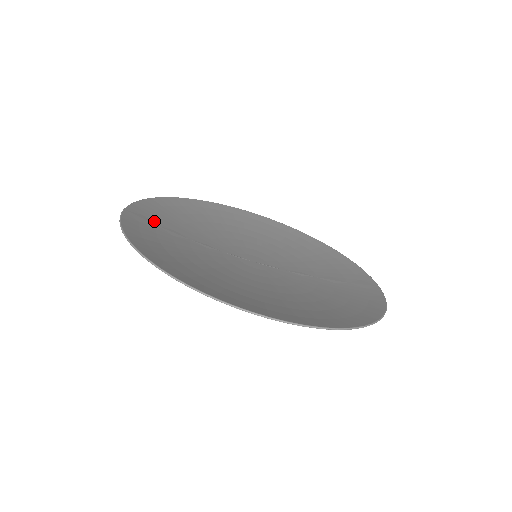
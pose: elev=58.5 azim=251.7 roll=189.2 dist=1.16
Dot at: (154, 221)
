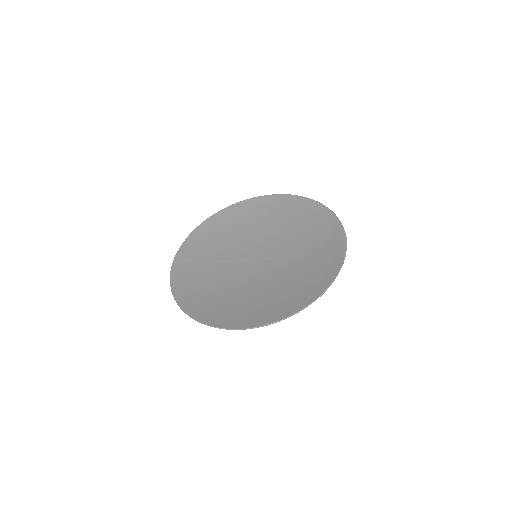
Dot at: (194, 255)
